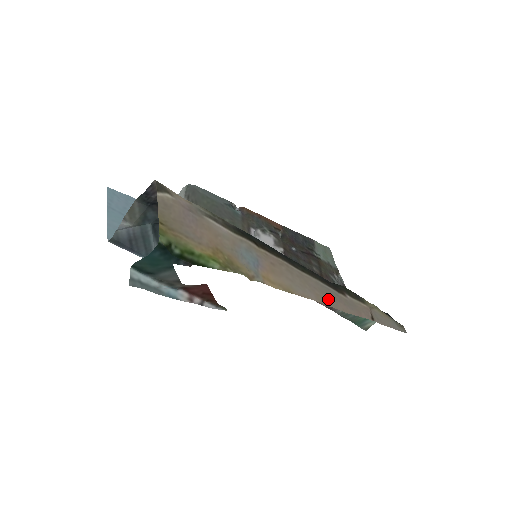
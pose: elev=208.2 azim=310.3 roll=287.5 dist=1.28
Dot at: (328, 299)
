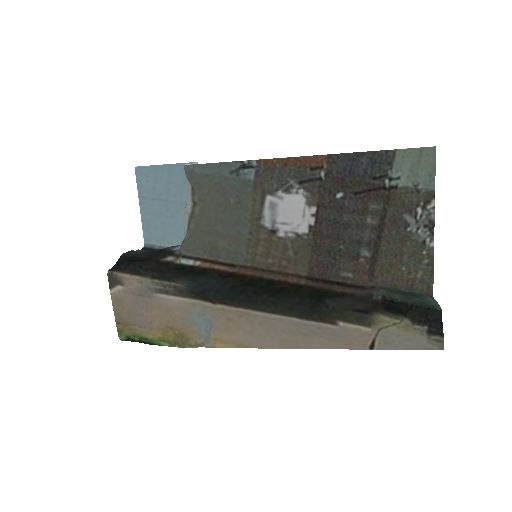
Dot at: (299, 340)
